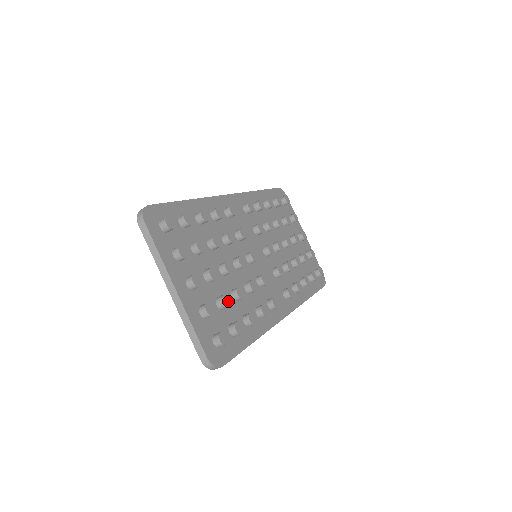
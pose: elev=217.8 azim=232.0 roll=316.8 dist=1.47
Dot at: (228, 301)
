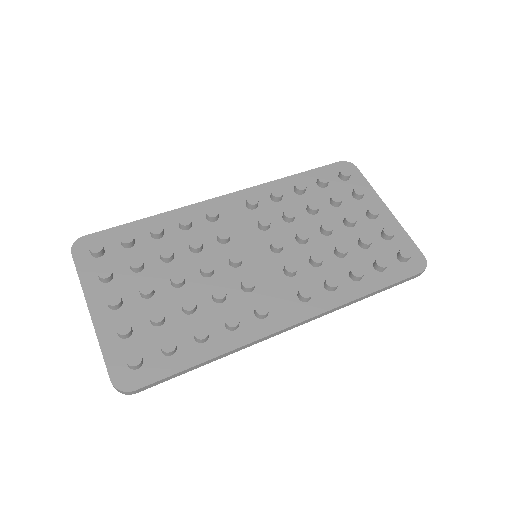
Dot at: (160, 316)
